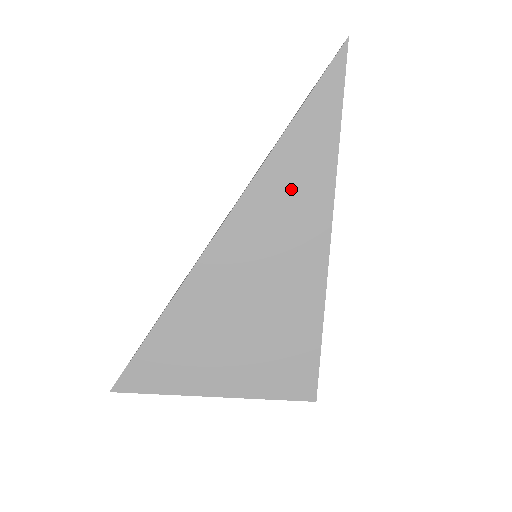
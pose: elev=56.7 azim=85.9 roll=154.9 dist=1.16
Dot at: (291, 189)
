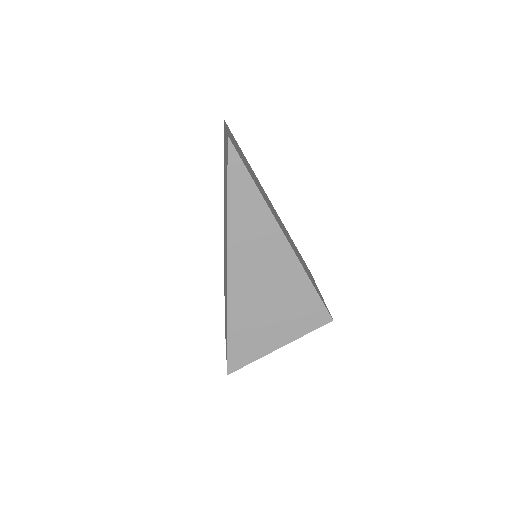
Dot at: (251, 232)
